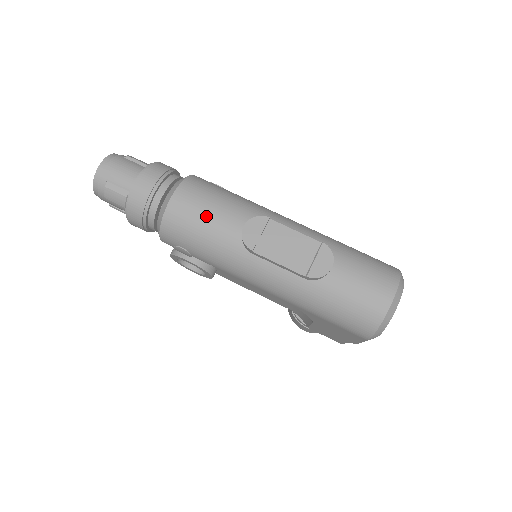
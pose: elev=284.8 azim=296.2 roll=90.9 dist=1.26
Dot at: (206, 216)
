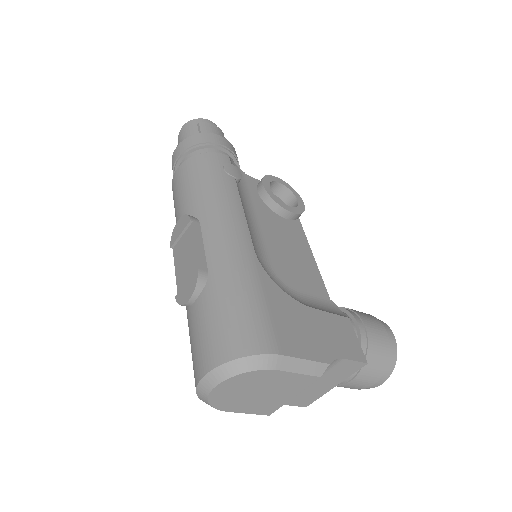
Dot at: (177, 199)
